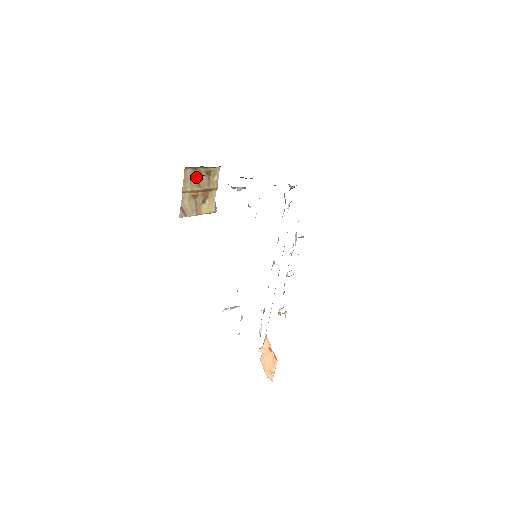
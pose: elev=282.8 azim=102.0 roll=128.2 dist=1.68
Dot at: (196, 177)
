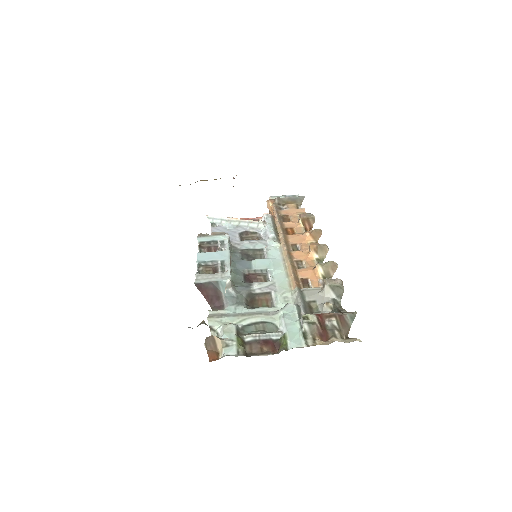
Dot at: occluded
